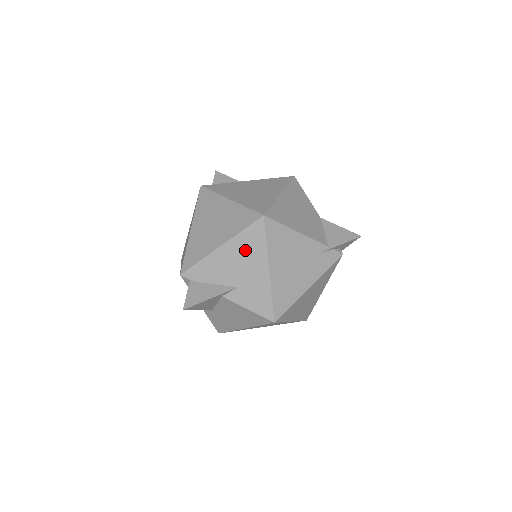
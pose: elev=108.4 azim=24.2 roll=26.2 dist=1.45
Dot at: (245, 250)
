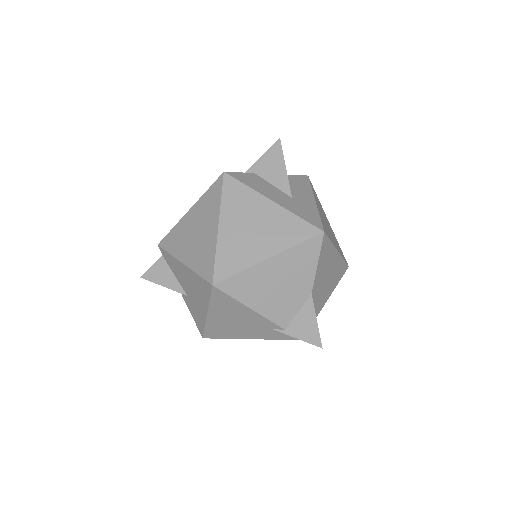
Dot at: (196, 285)
